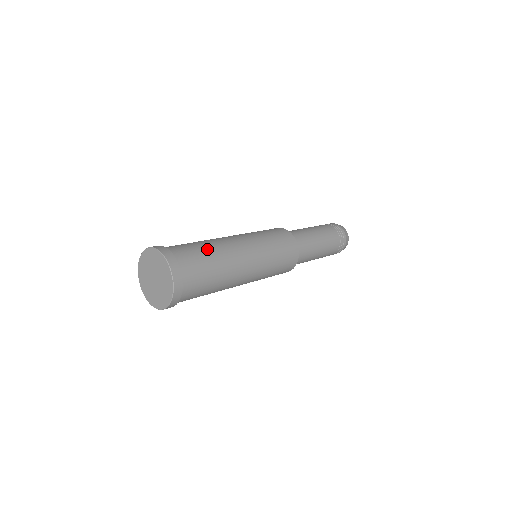
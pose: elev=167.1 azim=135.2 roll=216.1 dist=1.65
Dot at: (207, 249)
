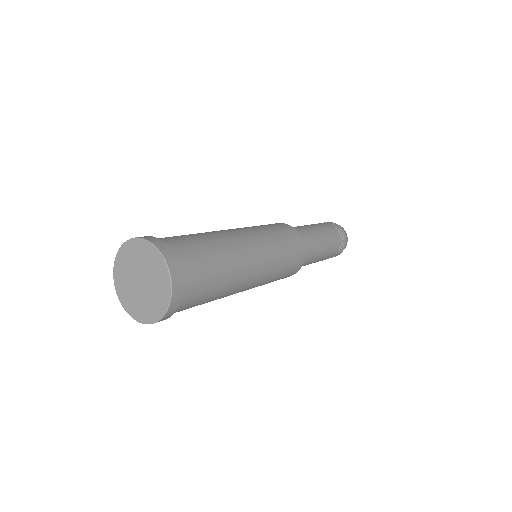
Dot at: (198, 236)
